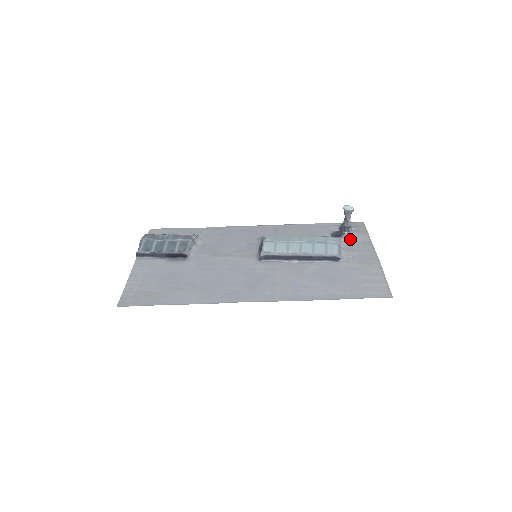
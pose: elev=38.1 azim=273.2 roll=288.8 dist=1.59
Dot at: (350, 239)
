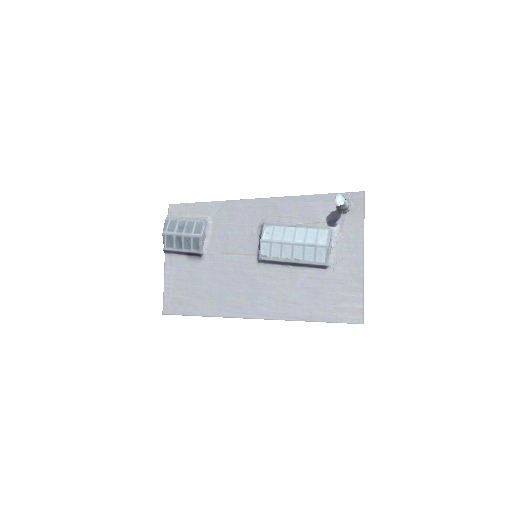
Dot at: (344, 228)
